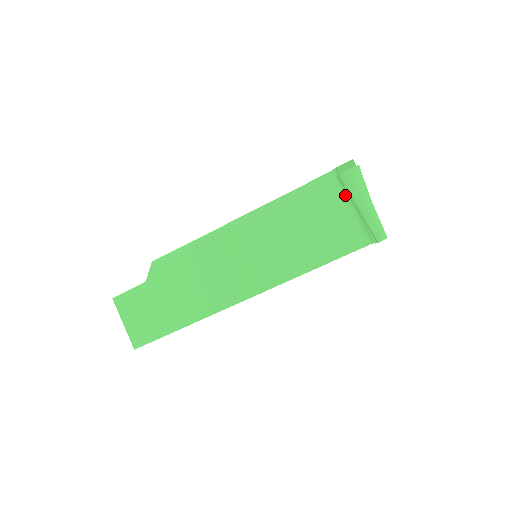
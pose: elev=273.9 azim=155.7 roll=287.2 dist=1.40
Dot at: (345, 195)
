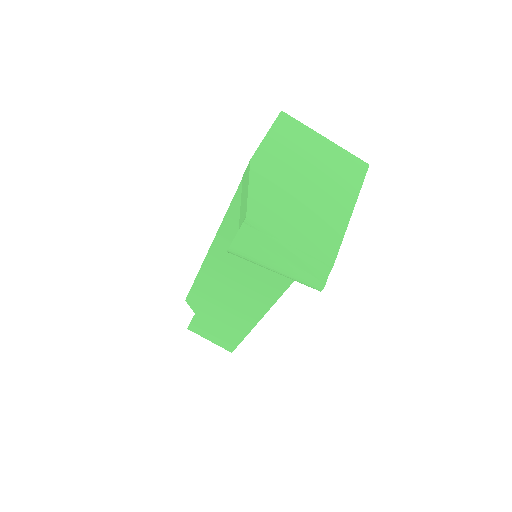
Dot at: occluded
